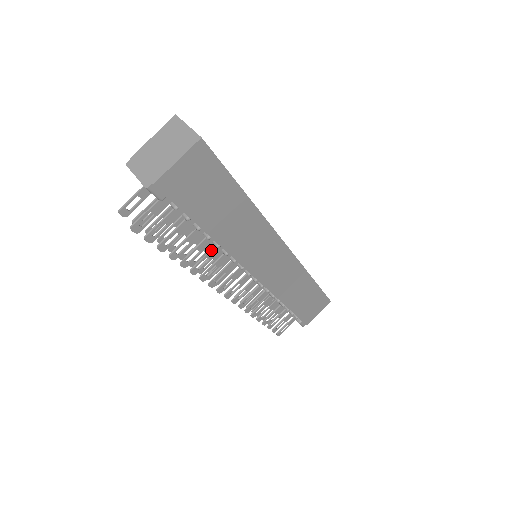
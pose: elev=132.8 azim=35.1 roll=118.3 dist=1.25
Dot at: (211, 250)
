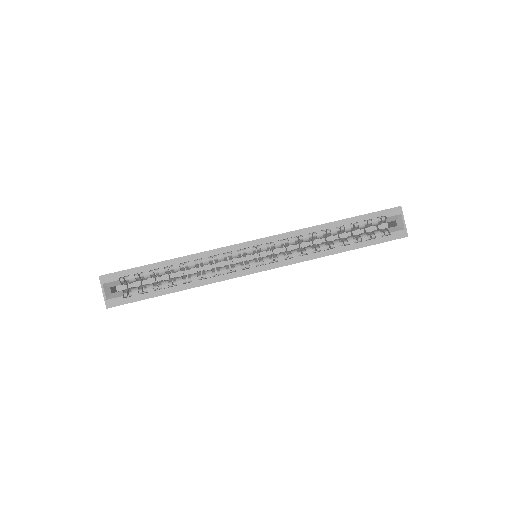
Dot at: occluded
